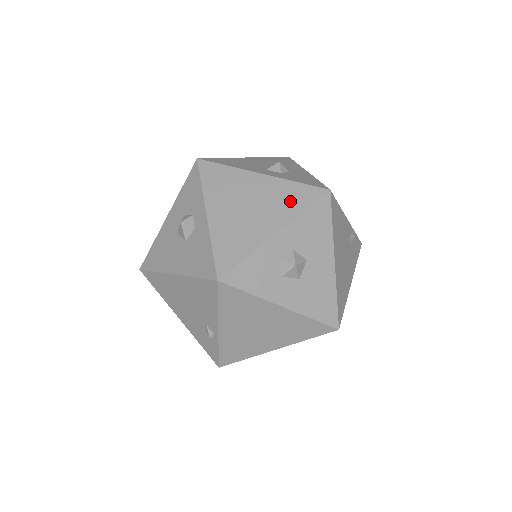
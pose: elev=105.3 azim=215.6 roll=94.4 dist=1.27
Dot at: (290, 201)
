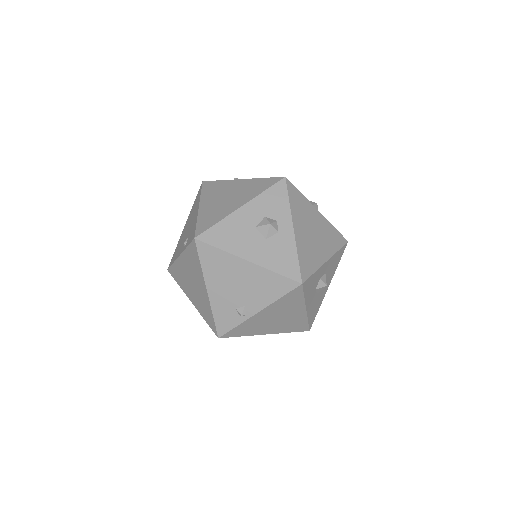
Dot at: (332, 240)
